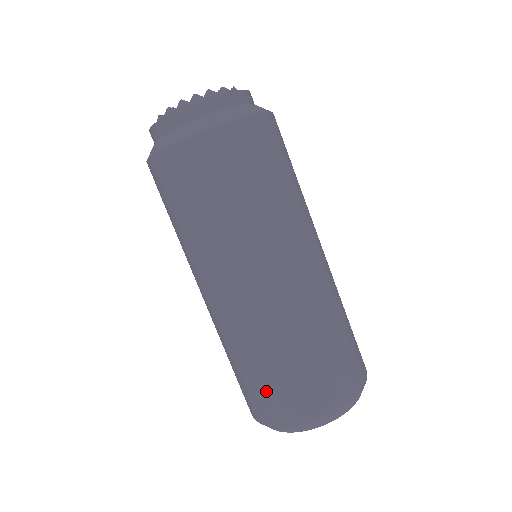
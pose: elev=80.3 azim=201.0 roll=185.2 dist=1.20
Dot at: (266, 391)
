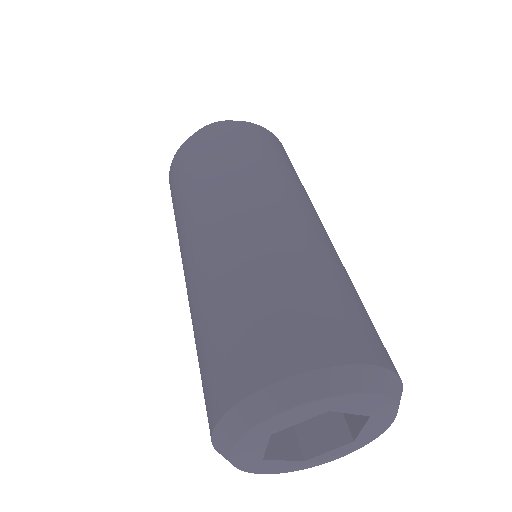
Dot at: (299, 312)
